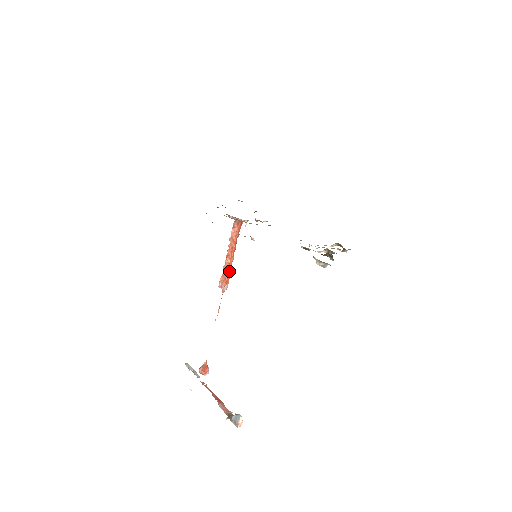
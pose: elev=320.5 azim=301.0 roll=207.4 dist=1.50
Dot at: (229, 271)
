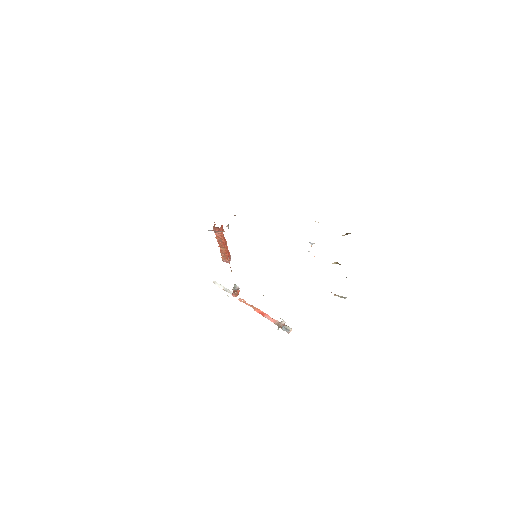
Dot at: (227, 252)
